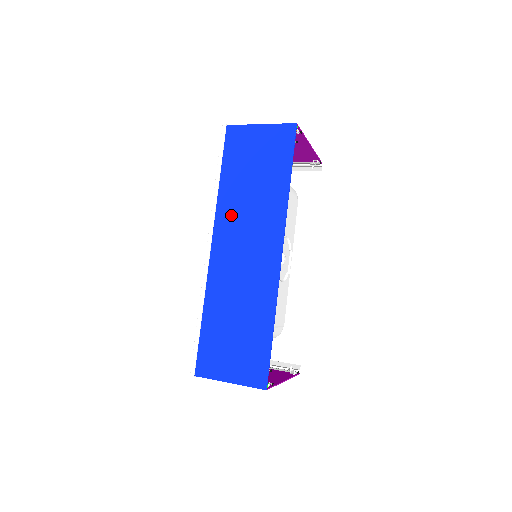
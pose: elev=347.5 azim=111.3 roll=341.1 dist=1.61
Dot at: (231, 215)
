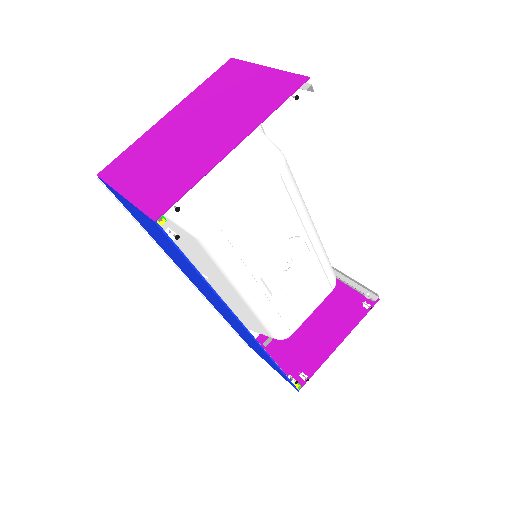
Dot at: (183, 270)
